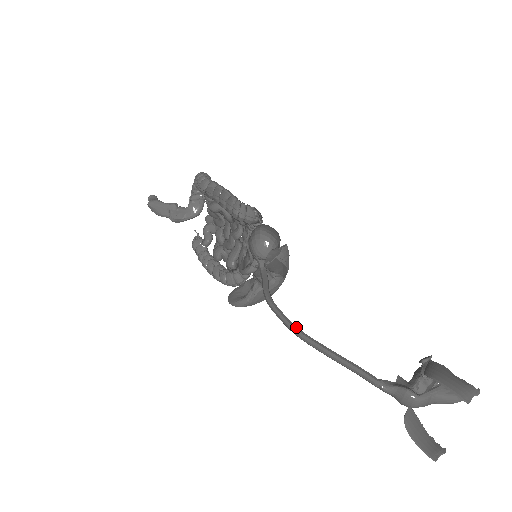
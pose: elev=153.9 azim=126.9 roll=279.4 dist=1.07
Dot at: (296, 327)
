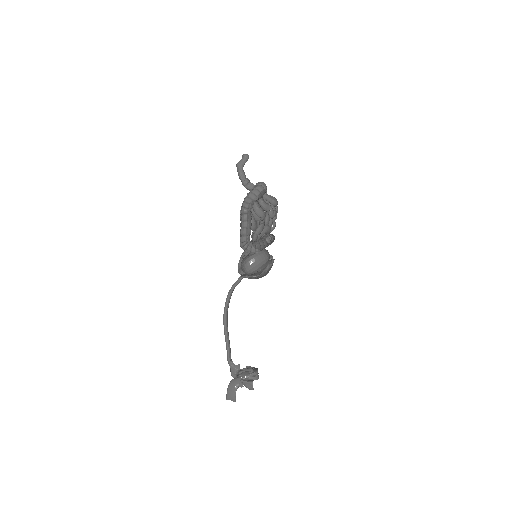
Dot at: (225, 315)
